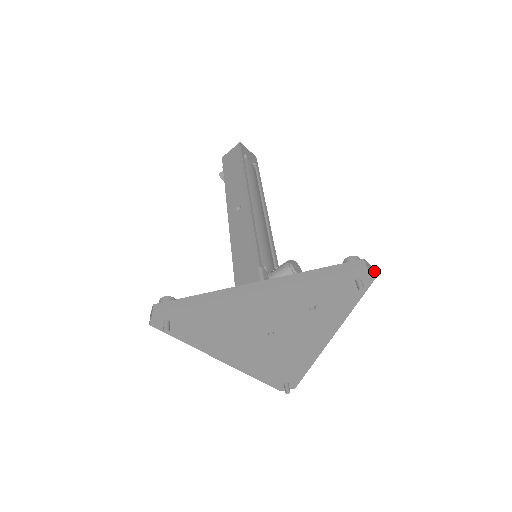
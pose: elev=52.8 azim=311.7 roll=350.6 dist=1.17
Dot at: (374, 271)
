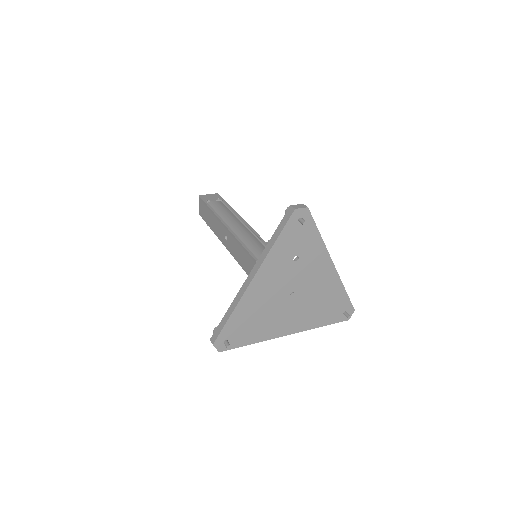
Dot at: (304, 206)
